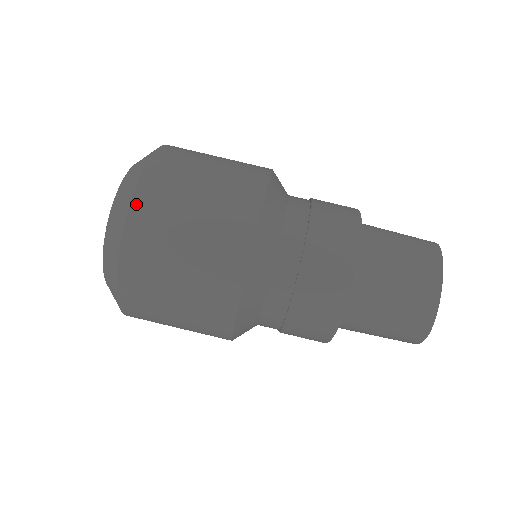
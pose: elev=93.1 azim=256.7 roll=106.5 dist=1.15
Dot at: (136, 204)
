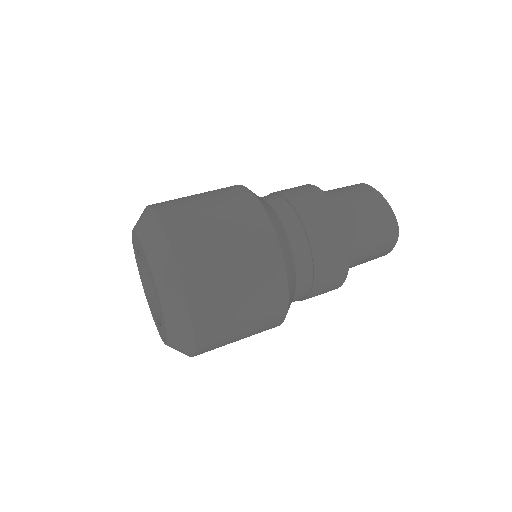
Dot at: (170, 232)
